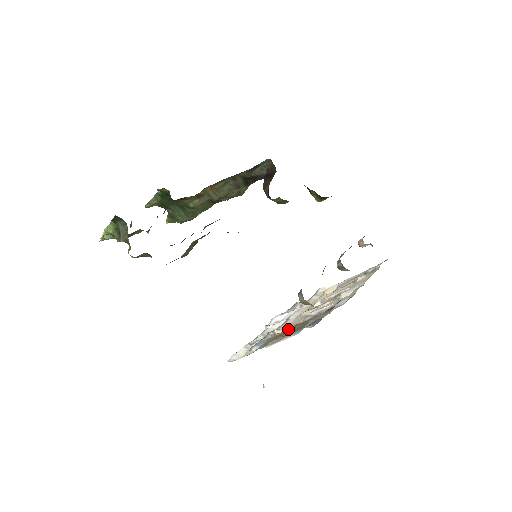
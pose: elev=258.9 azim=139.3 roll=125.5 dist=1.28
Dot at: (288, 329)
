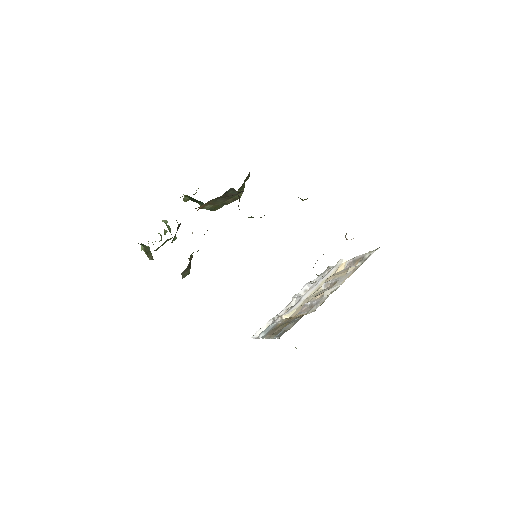
Dot at: (285, 321)
